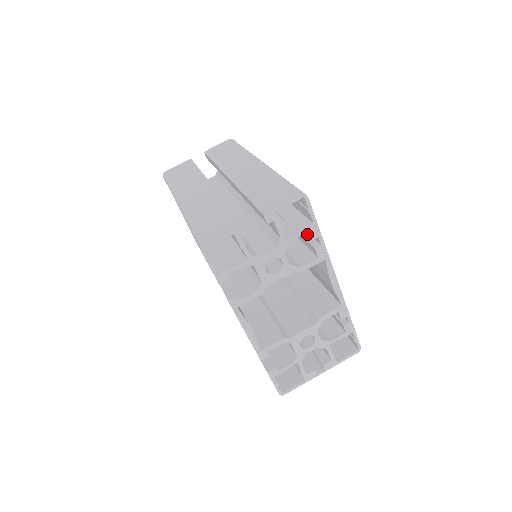
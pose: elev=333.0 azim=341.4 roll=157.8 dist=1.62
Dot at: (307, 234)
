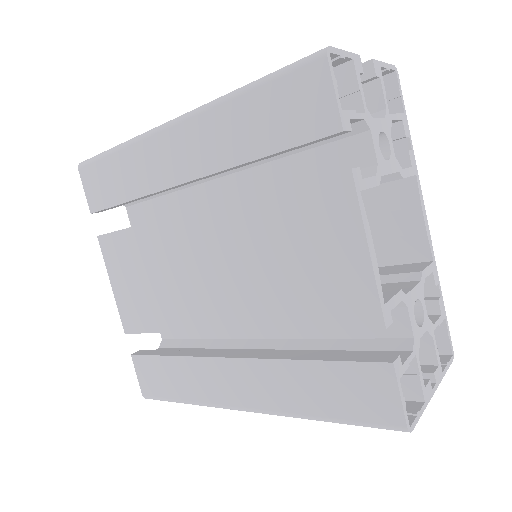
Dot at: (393, 134)
